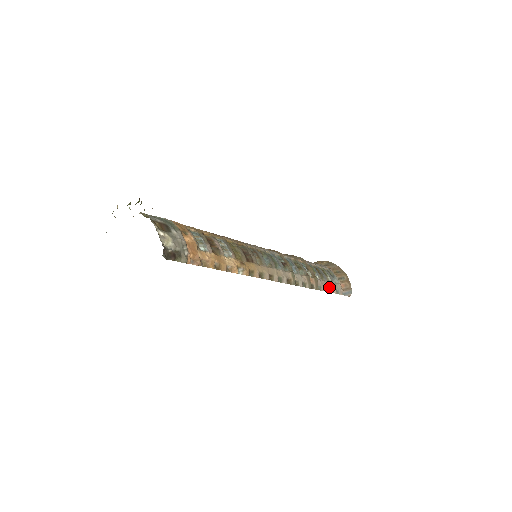
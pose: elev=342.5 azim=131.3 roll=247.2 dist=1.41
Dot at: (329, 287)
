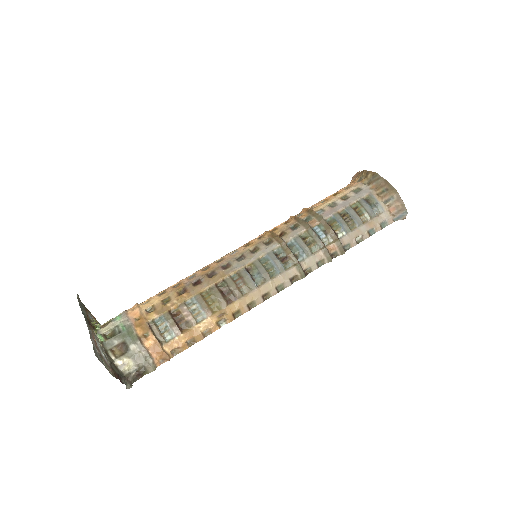
Dot at: (366, 232)
